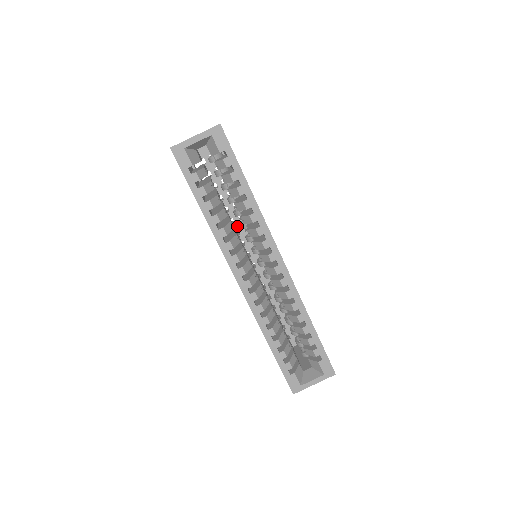
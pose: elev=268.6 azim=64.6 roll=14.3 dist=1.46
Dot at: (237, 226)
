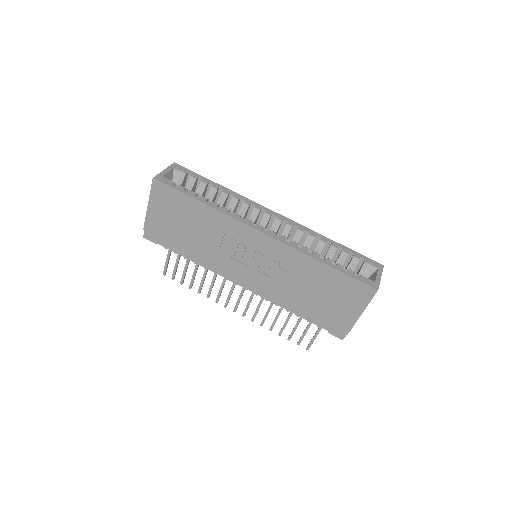
Dot at: occluded
